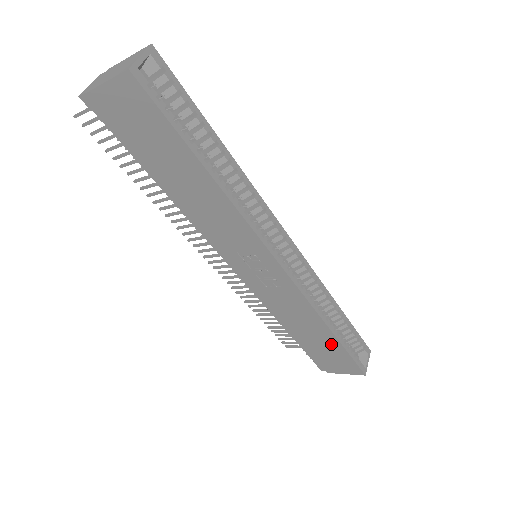
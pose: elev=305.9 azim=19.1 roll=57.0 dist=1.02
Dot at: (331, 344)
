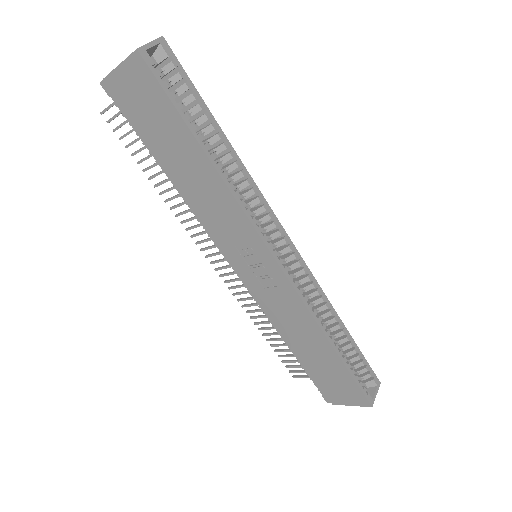
Dot at: (333, 363)
